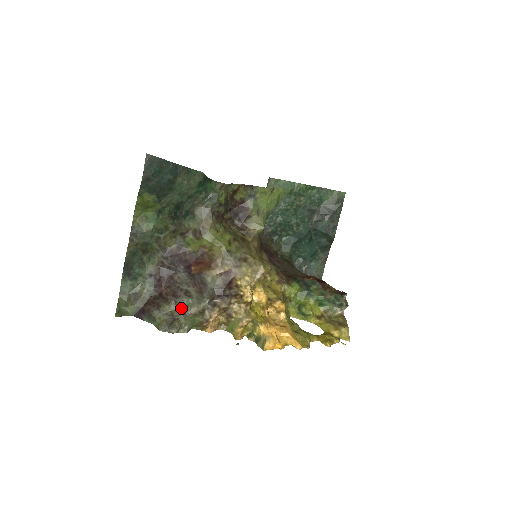
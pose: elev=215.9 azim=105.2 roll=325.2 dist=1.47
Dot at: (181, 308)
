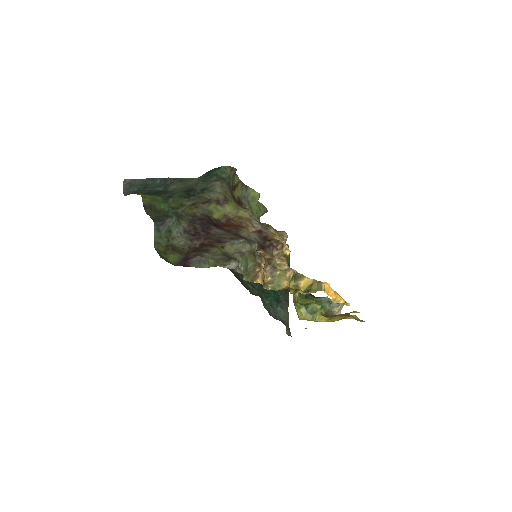
Dot at: (233, 248)
